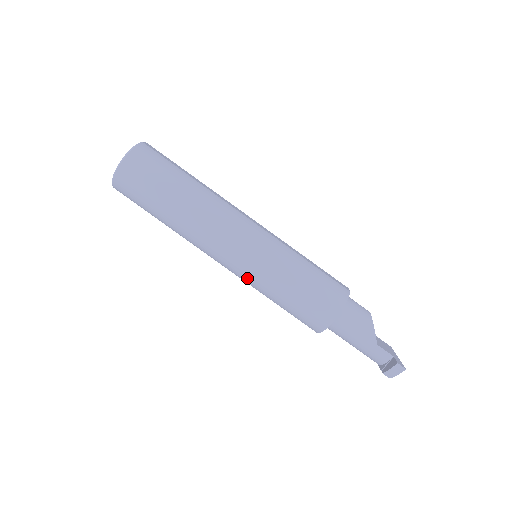
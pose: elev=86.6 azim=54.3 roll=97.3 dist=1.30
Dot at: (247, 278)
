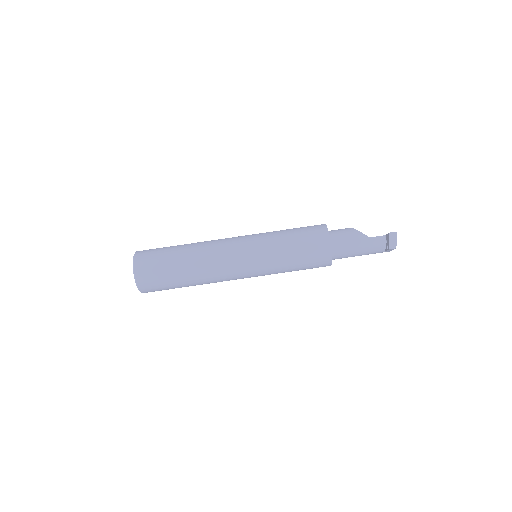
Dot at: (262, 268)
